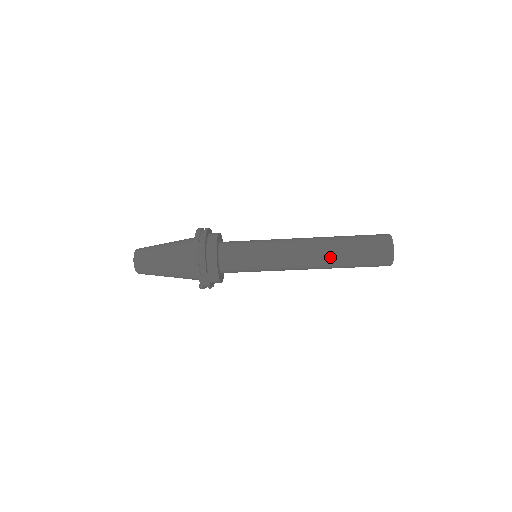
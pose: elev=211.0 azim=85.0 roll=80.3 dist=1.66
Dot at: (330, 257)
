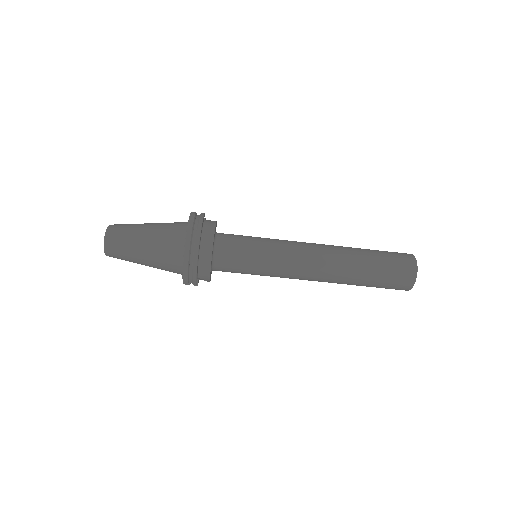
Dot at: (342, 280)
